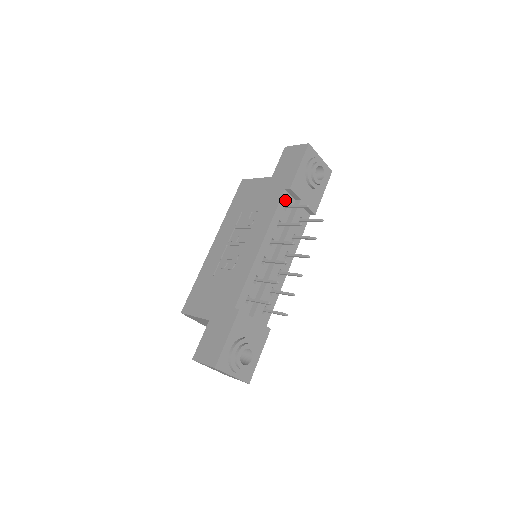
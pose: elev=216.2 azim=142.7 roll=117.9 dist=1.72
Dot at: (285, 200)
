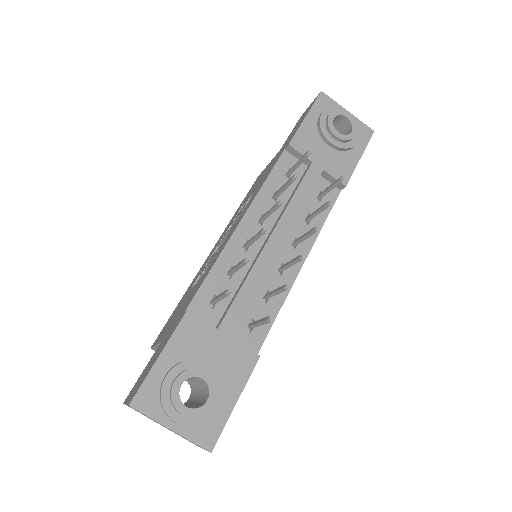
Dot at: (286, 164)
